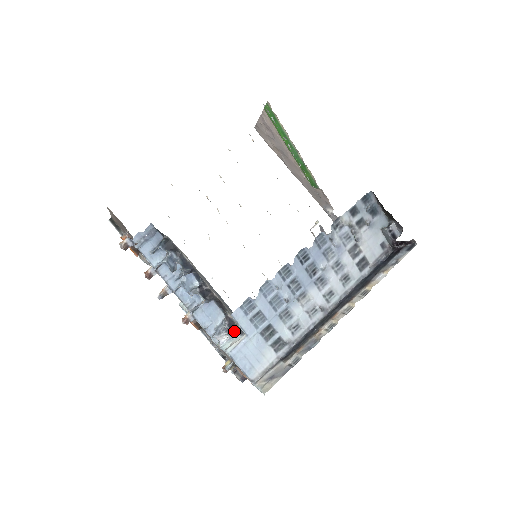
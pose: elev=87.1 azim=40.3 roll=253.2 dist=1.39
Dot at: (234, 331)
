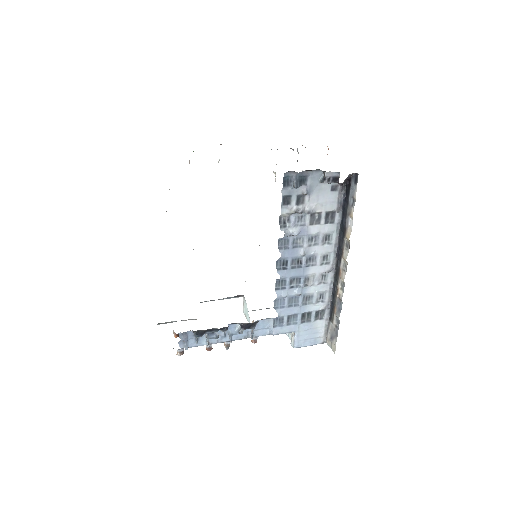
Dot at: occluded
